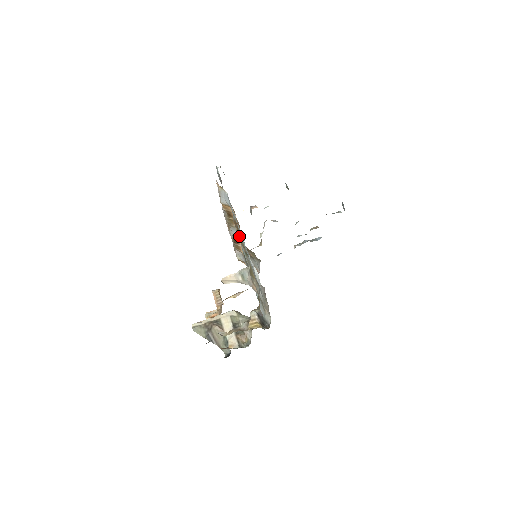
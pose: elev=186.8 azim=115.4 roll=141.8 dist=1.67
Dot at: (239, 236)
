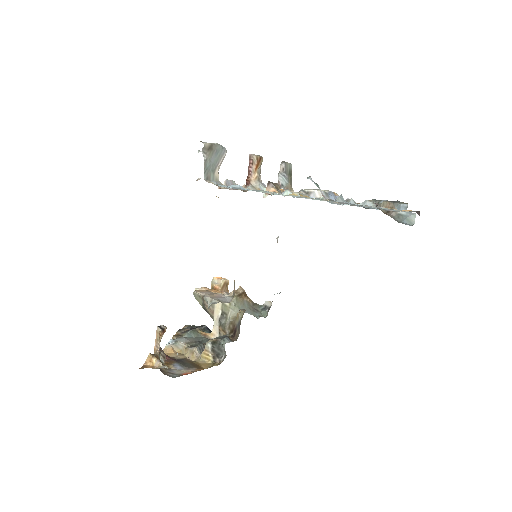
Dot at: occluded
